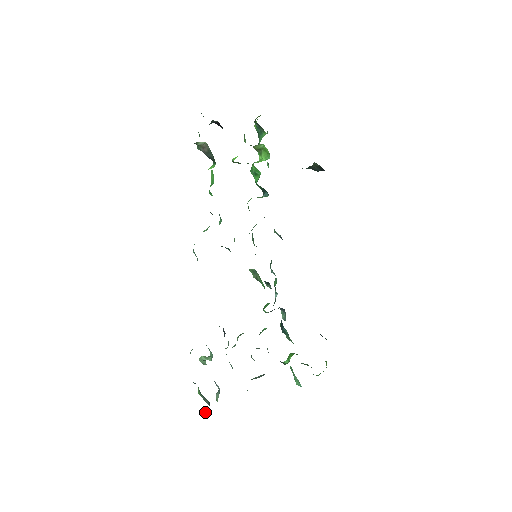
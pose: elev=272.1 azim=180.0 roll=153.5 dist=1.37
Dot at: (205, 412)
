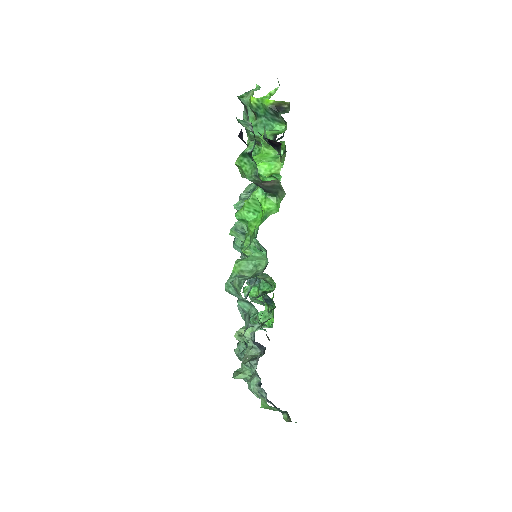
Dot at: (295, 422)
